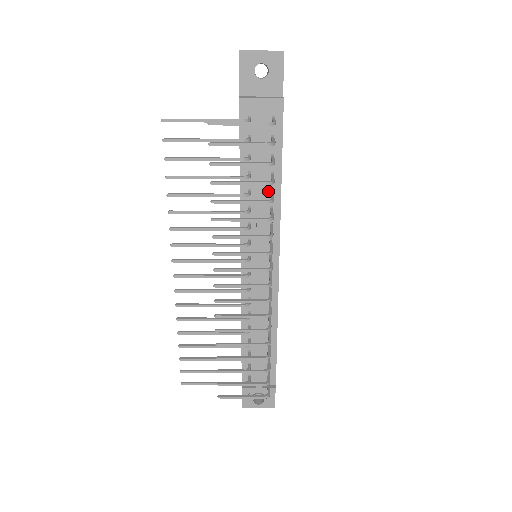
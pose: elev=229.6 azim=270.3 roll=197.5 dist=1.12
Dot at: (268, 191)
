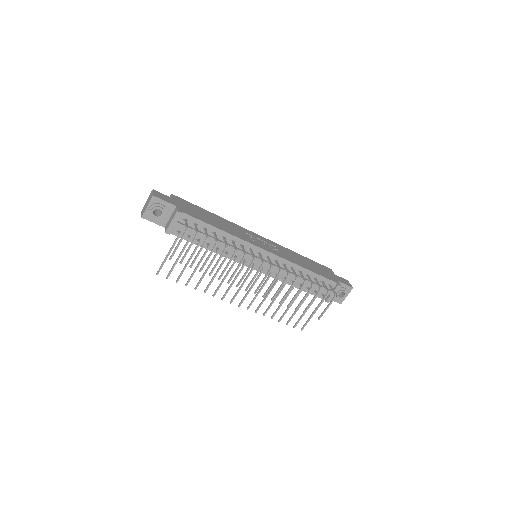
Dot at: (222, 239)
